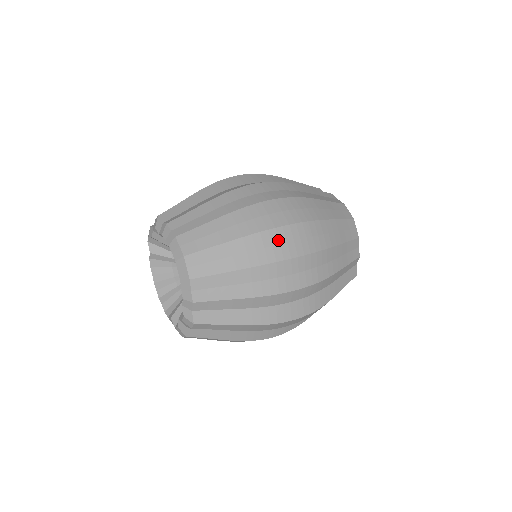
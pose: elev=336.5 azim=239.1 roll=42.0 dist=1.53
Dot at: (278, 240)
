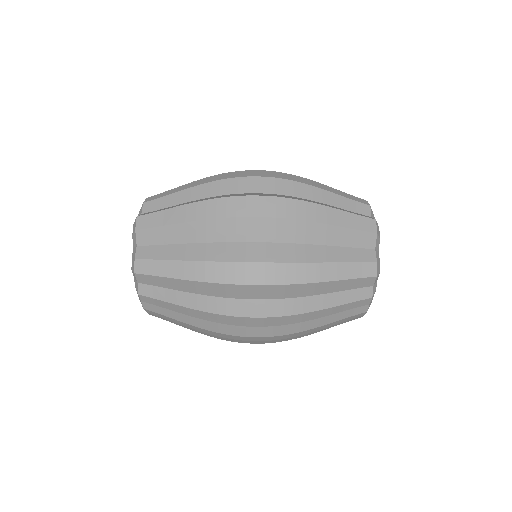
Dot at: occluded
